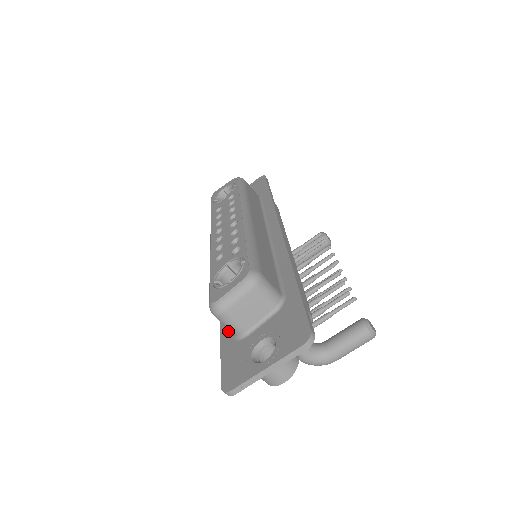
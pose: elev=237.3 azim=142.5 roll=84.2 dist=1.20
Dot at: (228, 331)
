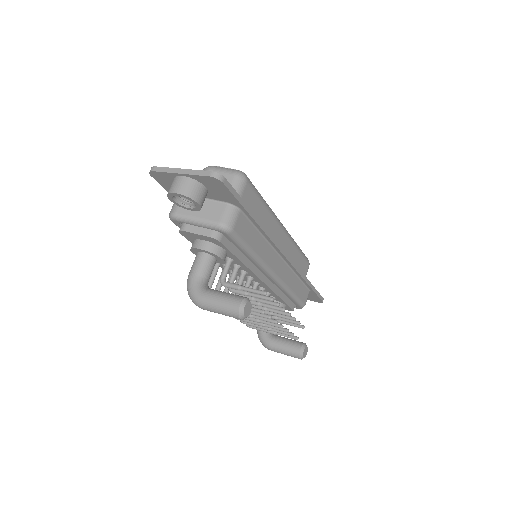
Dot at: occluded
